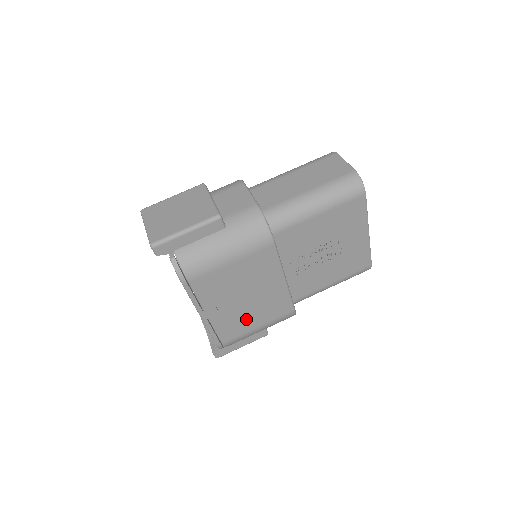
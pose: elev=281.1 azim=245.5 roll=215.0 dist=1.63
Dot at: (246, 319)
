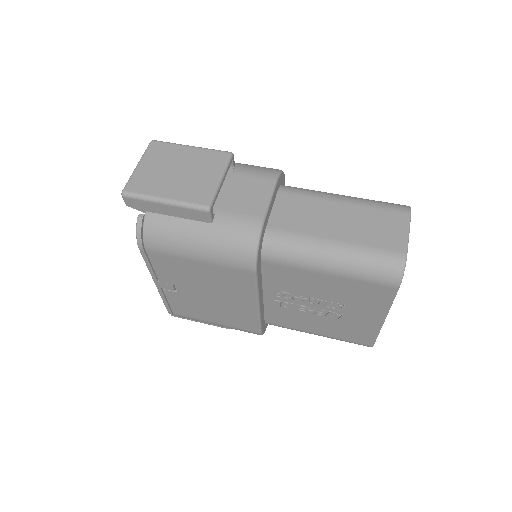
Dot at: (204, 310)
